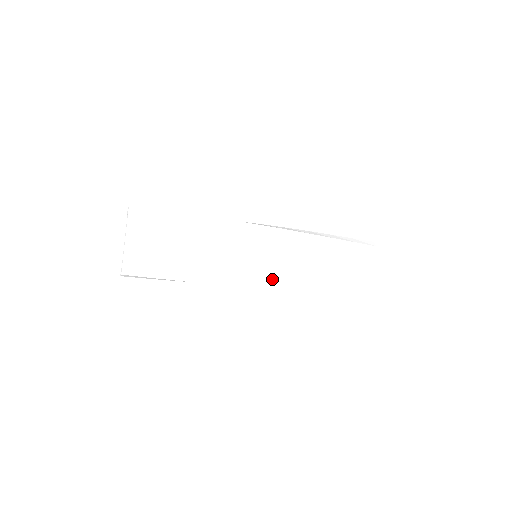
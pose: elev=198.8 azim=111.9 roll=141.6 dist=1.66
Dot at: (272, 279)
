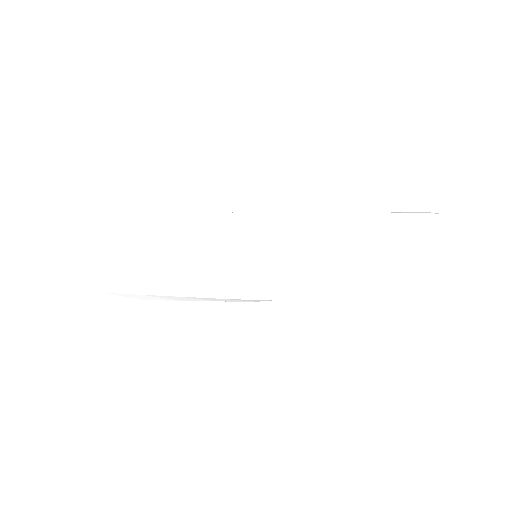
Dot at: (287, 286)
